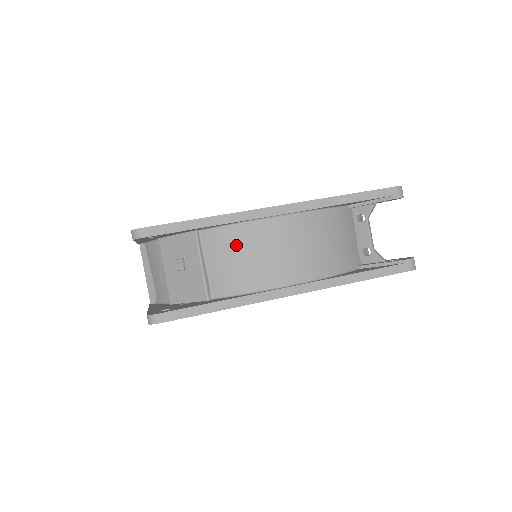
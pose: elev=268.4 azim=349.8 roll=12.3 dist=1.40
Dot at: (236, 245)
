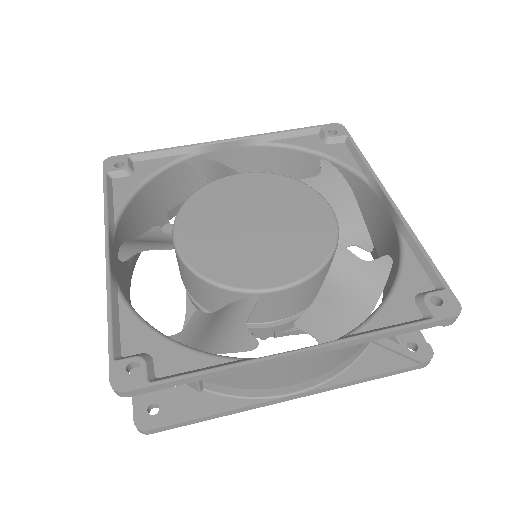
Dot at: (239, 372)
